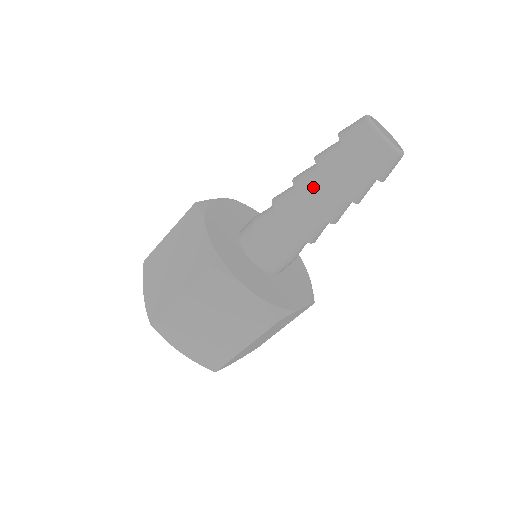
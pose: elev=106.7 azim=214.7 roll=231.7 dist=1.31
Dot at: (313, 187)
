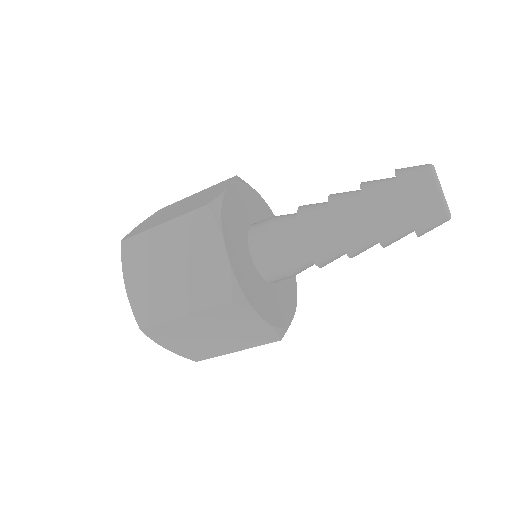
Dot at: (354, 230)
